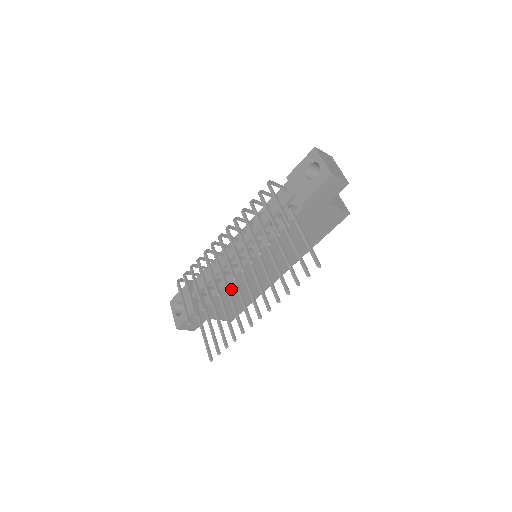
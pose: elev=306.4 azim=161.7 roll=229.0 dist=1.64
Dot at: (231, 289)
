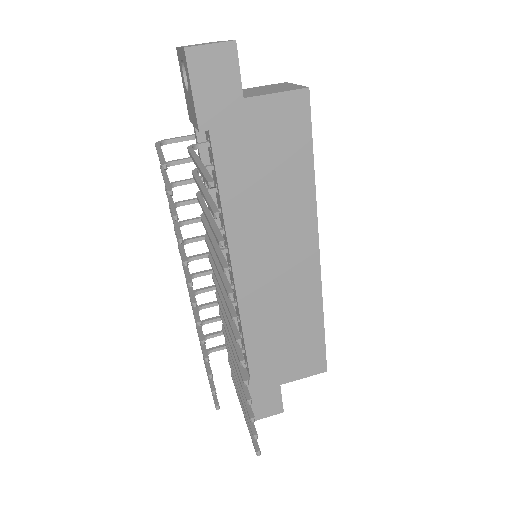
Dot at: (260, 324)
